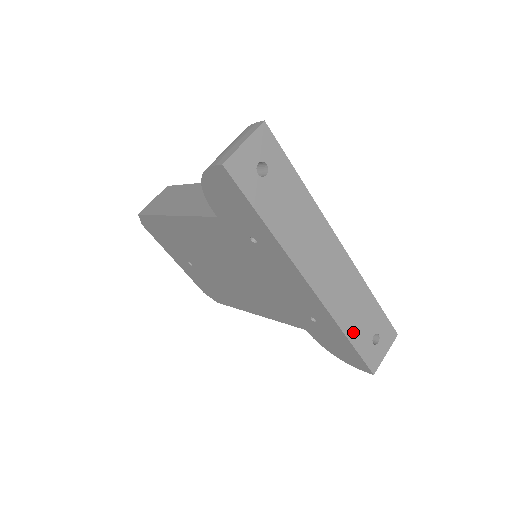
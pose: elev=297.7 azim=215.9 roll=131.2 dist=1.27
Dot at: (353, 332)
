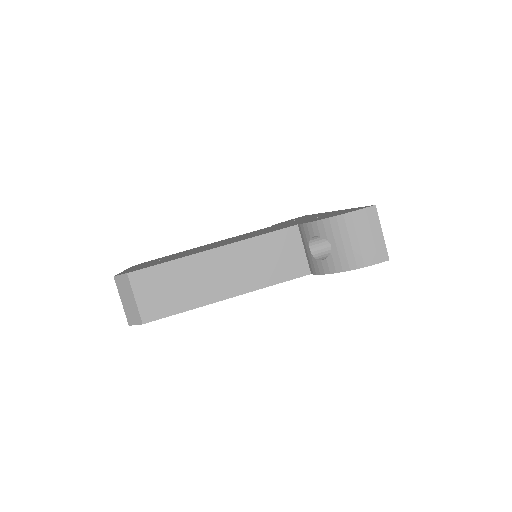
Dot at: occluded
